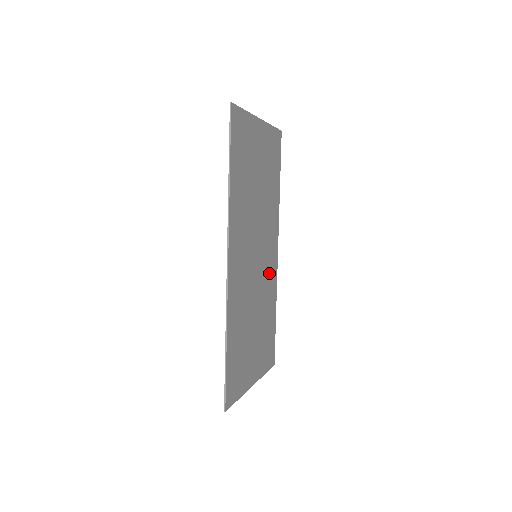
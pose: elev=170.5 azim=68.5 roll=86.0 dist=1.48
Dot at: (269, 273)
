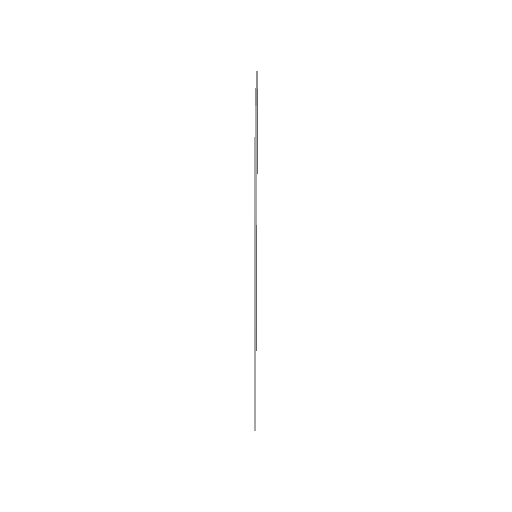
Dot at: occluded
